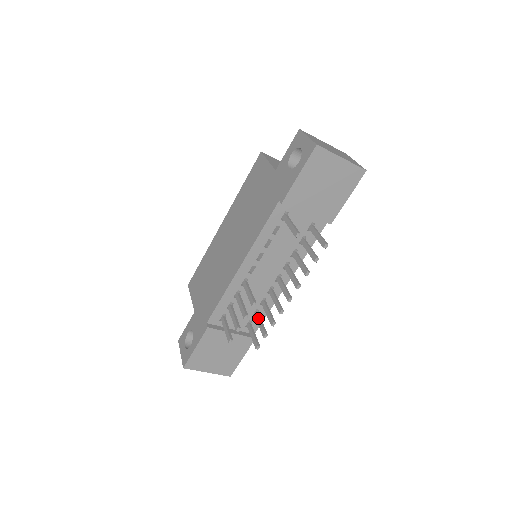
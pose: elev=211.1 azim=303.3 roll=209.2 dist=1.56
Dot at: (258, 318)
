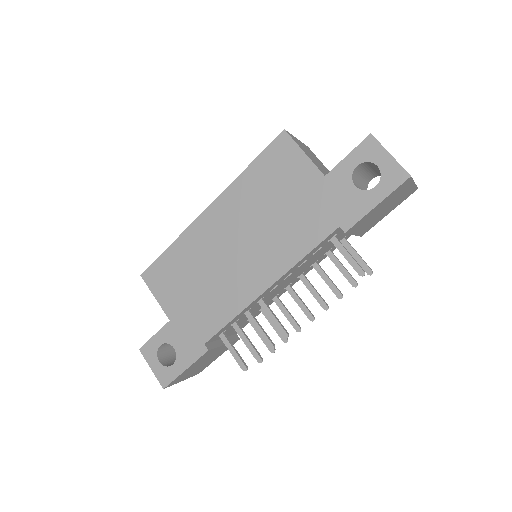
Dot at: occluded
